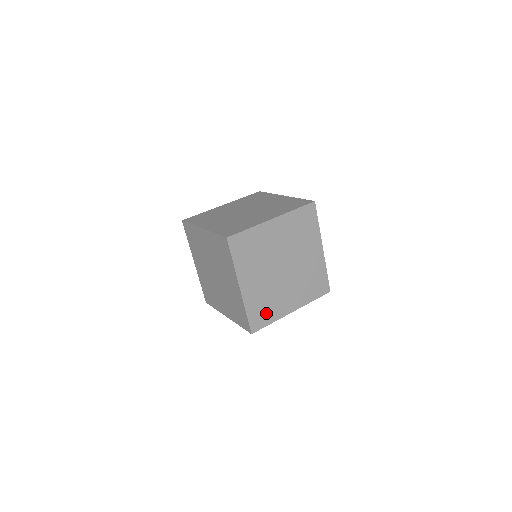
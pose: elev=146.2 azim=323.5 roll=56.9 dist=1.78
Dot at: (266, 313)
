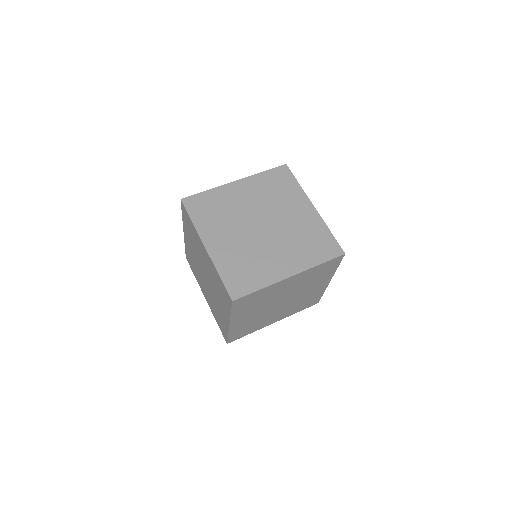
Dot at: (248, 330)
